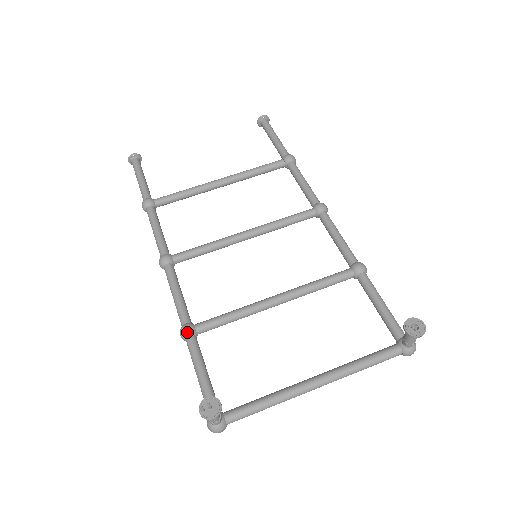
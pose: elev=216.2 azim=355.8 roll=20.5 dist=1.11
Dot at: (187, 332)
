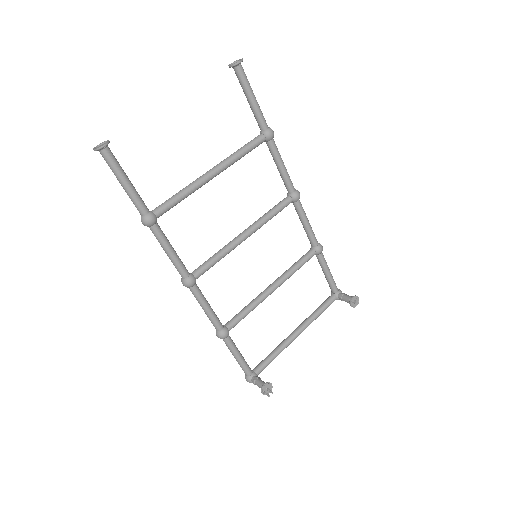
Dot at: (226, 337)
